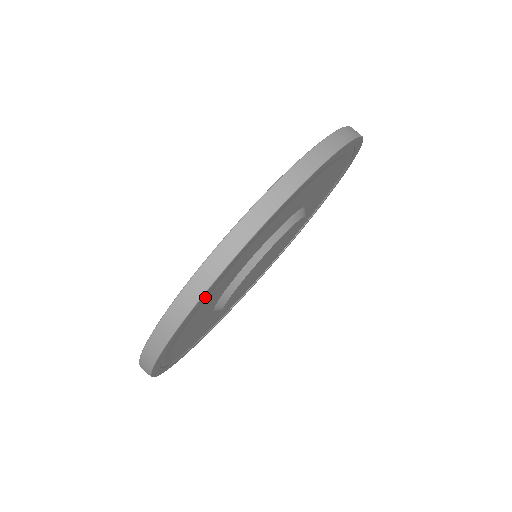
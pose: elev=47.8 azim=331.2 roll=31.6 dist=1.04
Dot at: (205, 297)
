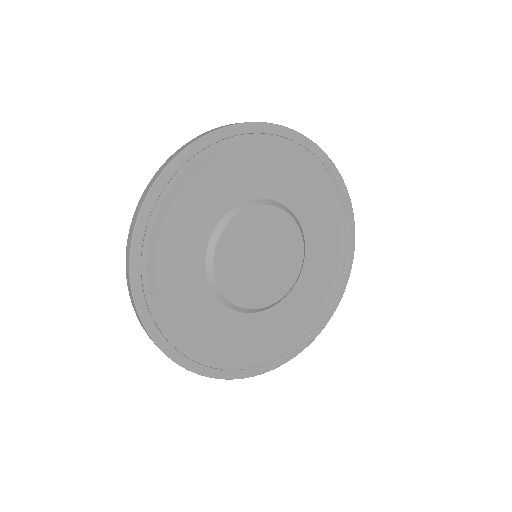
Dot at: (200, 161)
